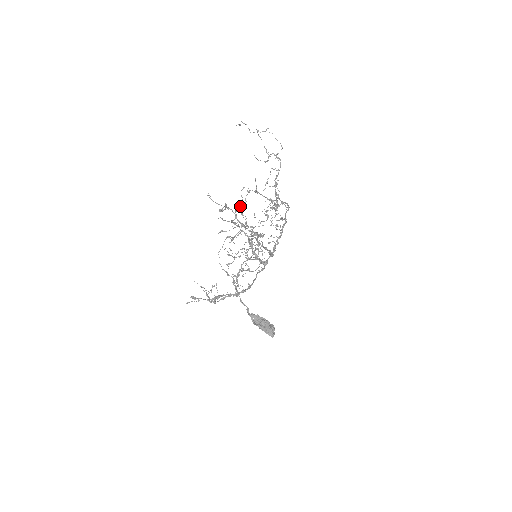
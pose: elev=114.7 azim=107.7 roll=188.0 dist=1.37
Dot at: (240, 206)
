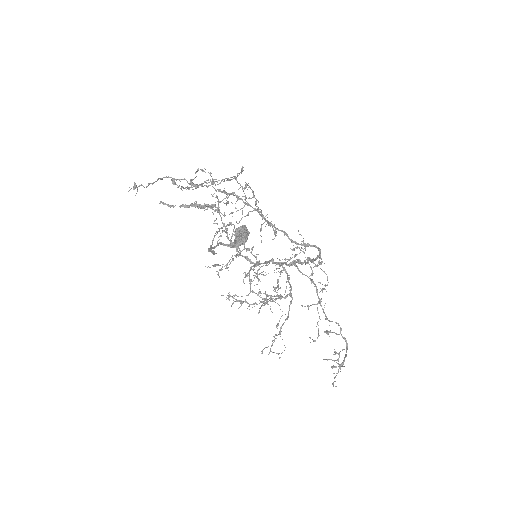
Dot at: occluded
